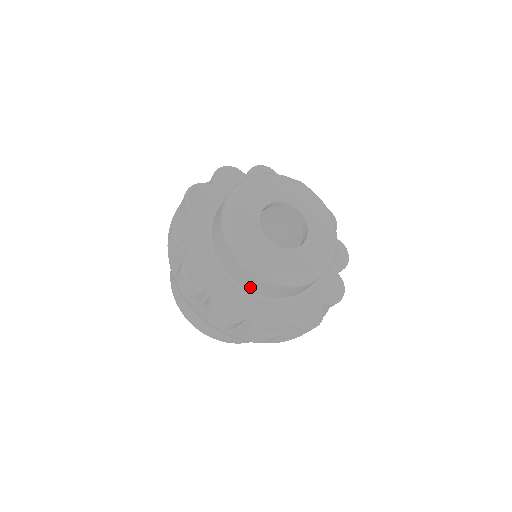
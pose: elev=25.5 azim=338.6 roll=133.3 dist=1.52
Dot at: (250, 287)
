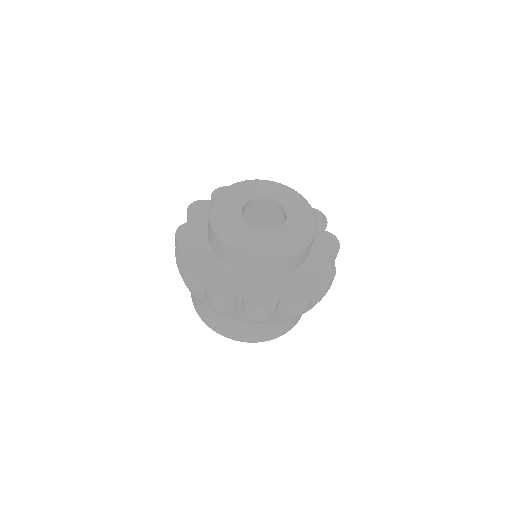
Dot at: (239, 268)
